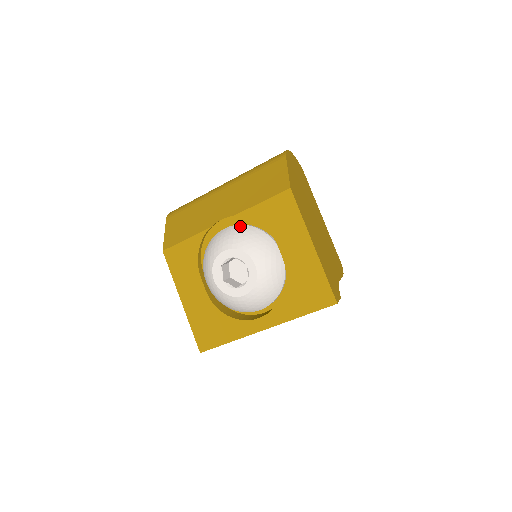
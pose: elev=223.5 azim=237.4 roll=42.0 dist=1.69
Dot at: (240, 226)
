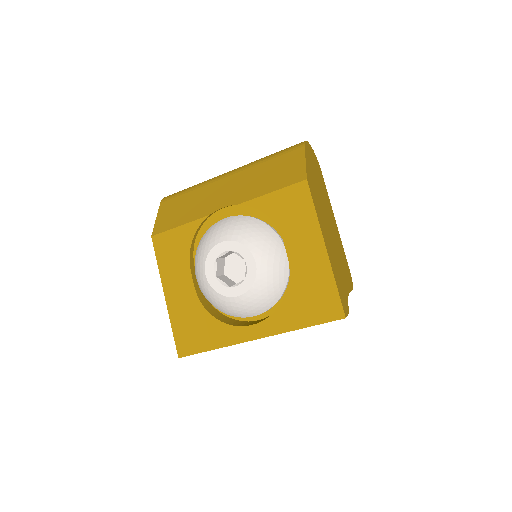
Dot at: (243, 217)
